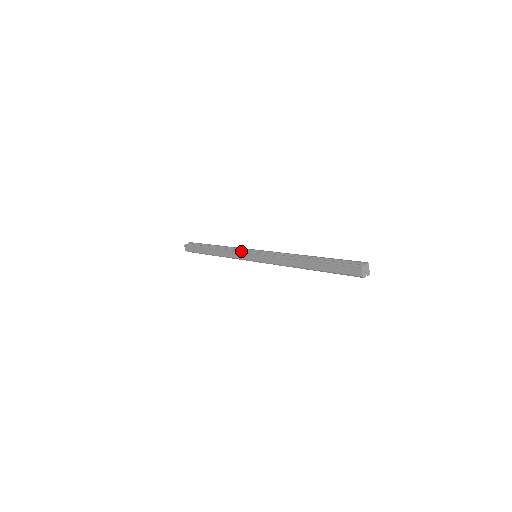
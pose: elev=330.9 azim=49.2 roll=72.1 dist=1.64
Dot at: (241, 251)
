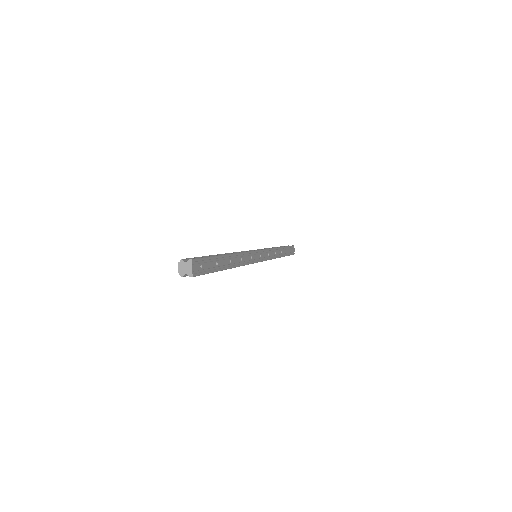
Dot at: (258, 249)
